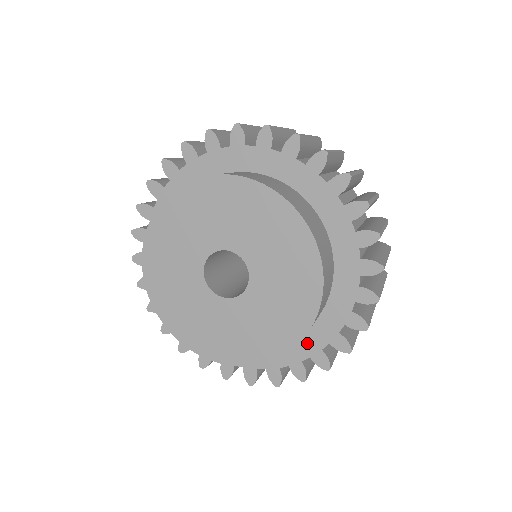
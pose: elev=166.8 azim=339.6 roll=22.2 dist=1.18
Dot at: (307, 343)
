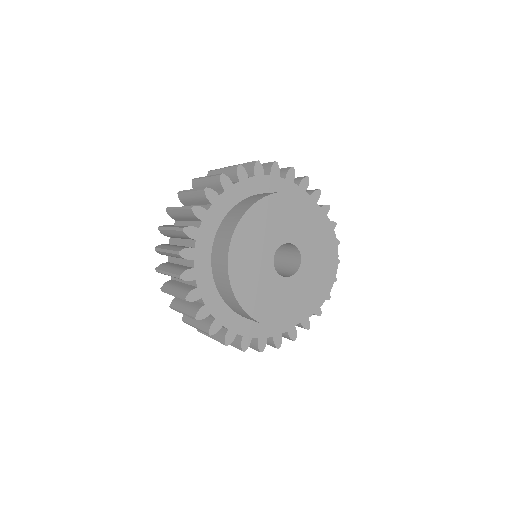
Dot at: occluded
